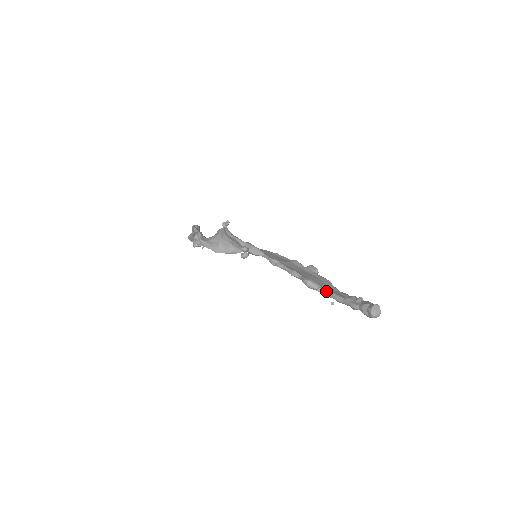
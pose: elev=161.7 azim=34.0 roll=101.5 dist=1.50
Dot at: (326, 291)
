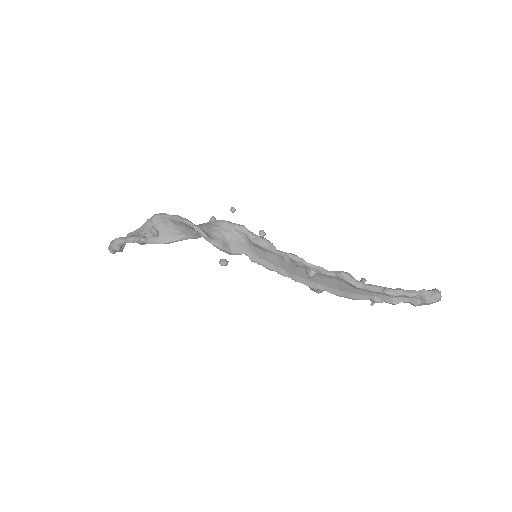
Dot at: (368, 284)
